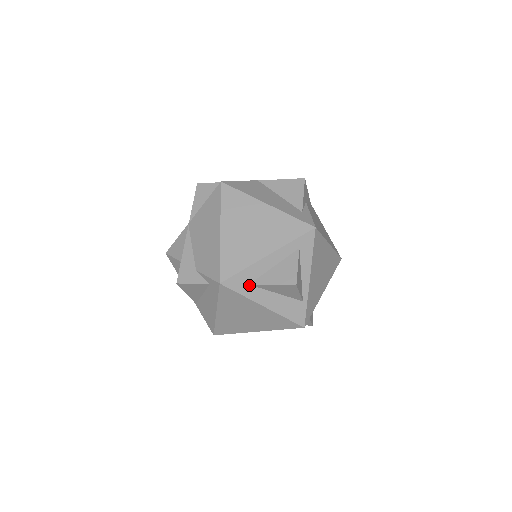
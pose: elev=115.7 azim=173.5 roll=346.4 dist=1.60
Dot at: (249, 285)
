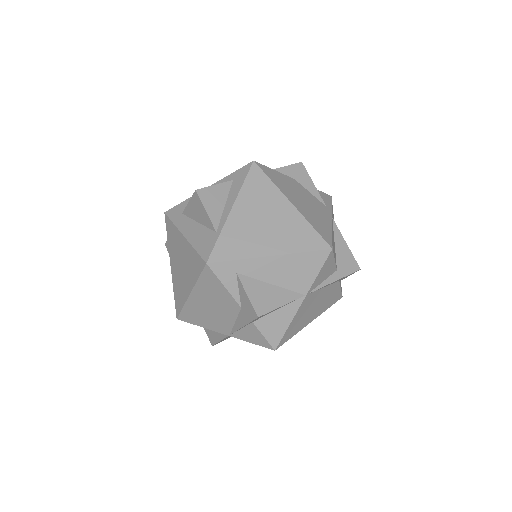
Dot at: (182, 214)
